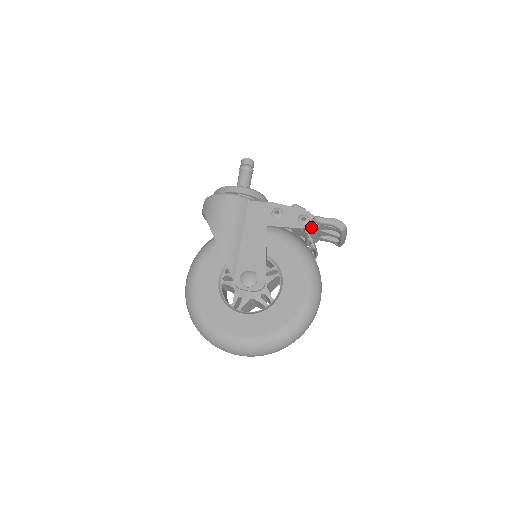
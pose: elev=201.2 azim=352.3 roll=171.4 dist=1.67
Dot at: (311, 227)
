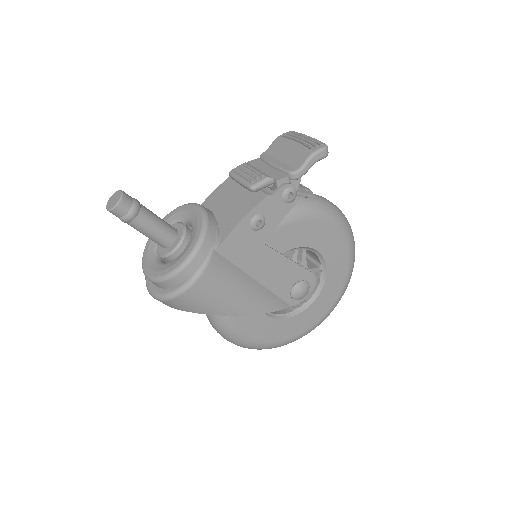
Dot at: (294, 186)
